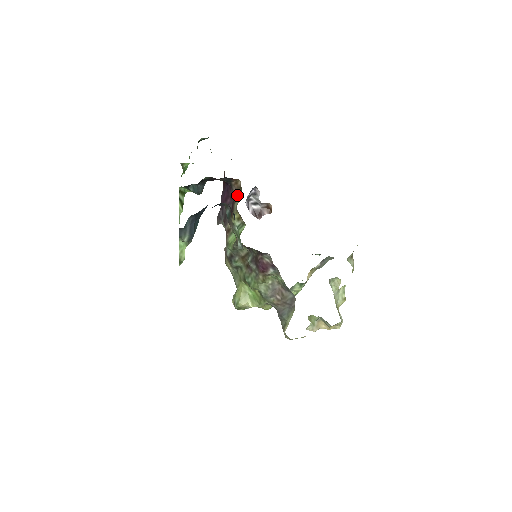
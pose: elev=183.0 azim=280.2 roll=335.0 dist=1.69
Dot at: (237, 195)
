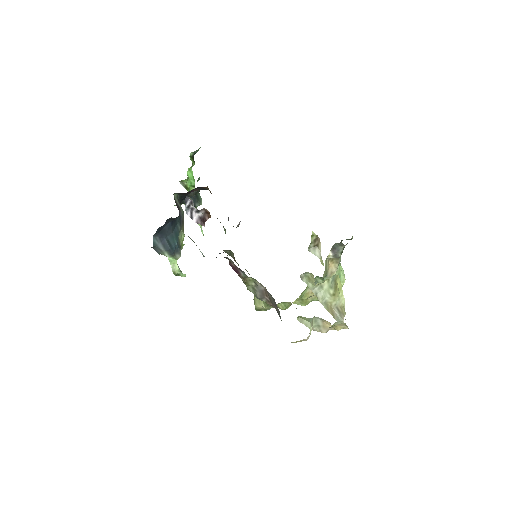
Dot at: occluded
